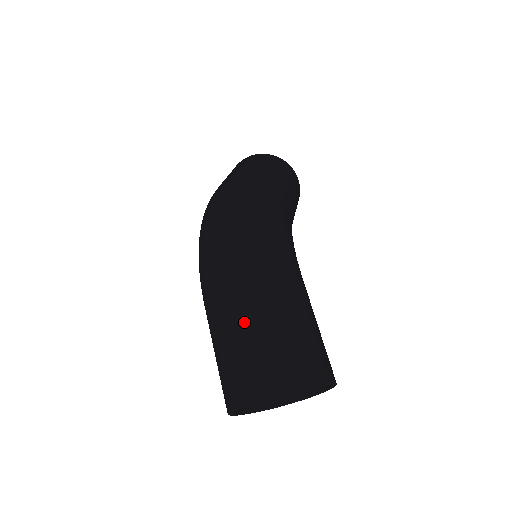
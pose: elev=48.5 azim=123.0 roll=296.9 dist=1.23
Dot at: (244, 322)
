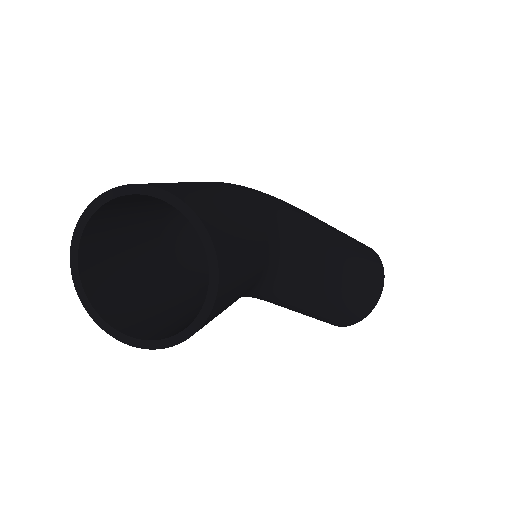
Dot at: occluded
